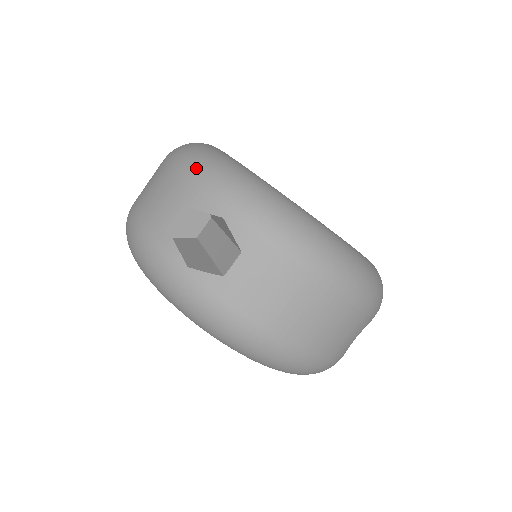
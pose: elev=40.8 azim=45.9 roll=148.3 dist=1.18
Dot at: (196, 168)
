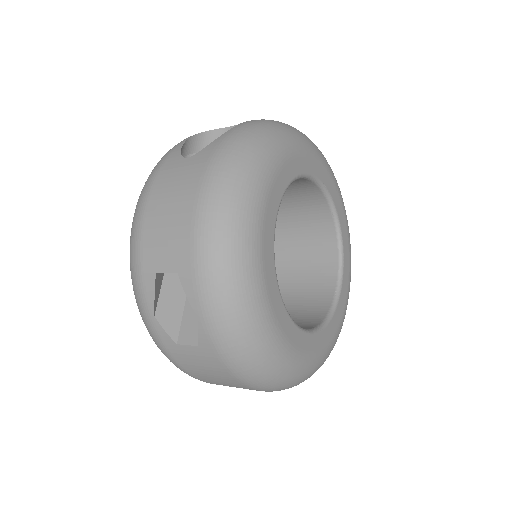
Dot at: (208, 250)
